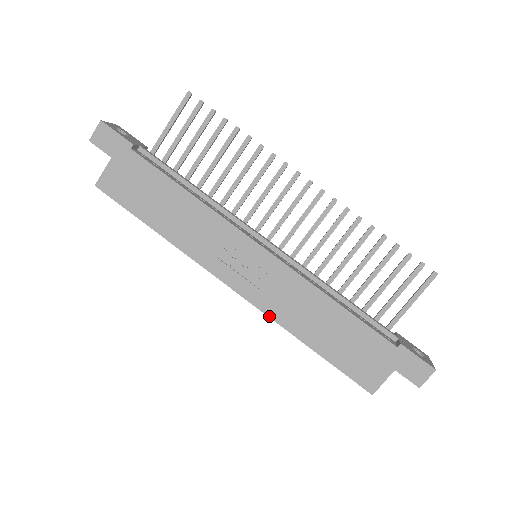
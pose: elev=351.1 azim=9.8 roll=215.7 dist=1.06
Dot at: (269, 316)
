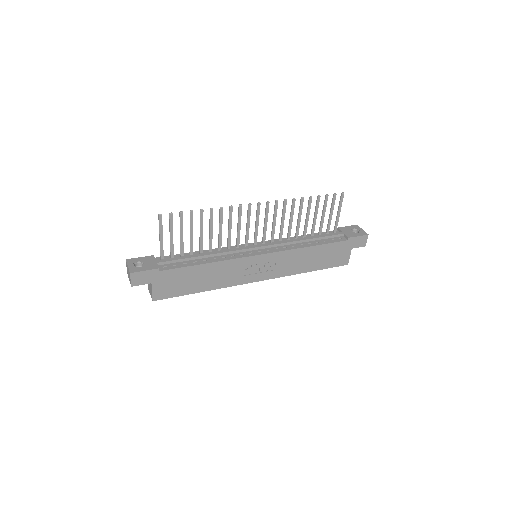
Dot at: (284, 276)
